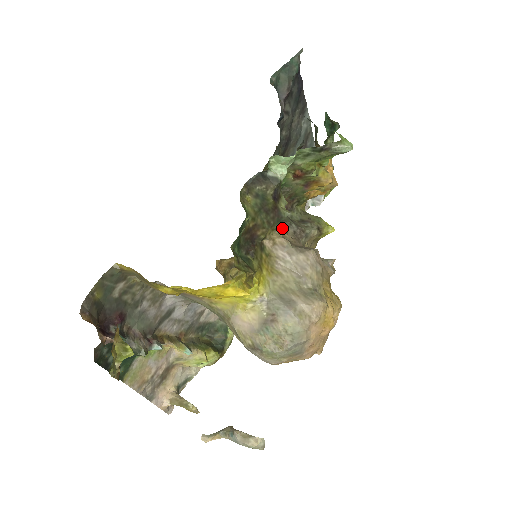
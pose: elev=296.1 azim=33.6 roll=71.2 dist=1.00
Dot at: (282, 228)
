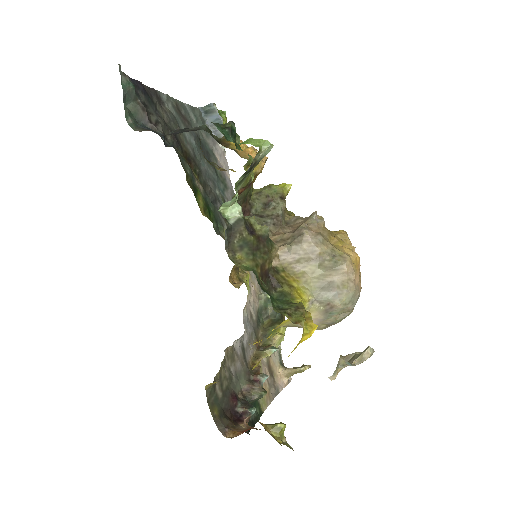
Dot at: occluded
